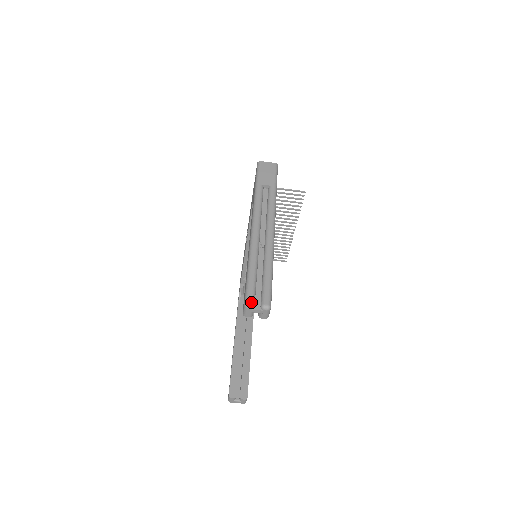
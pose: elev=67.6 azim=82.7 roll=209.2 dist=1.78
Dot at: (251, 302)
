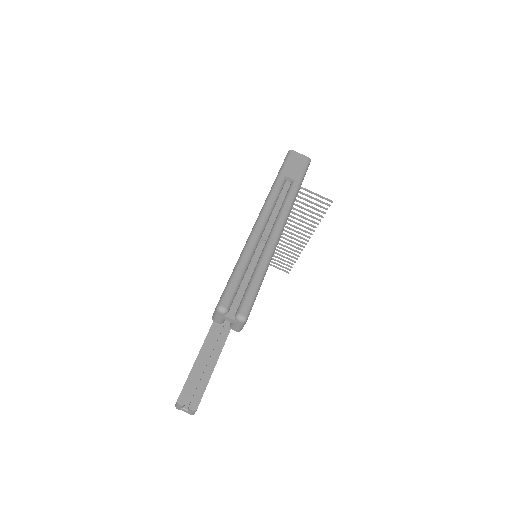
Dot at: (225, 306)
